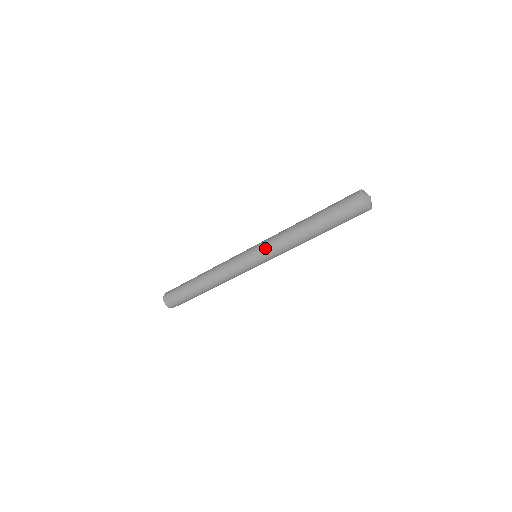
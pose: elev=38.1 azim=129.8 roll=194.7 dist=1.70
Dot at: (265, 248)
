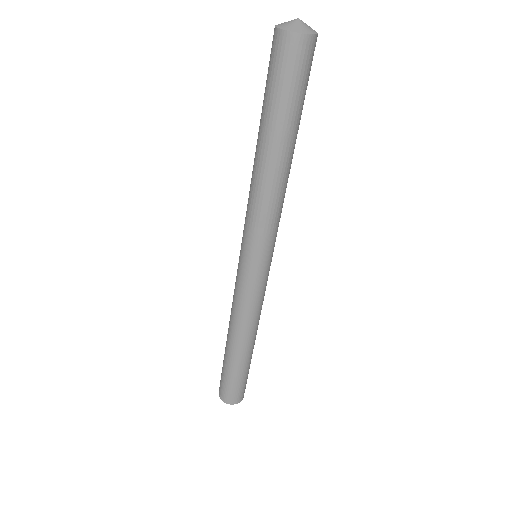
Dot at: occluded
